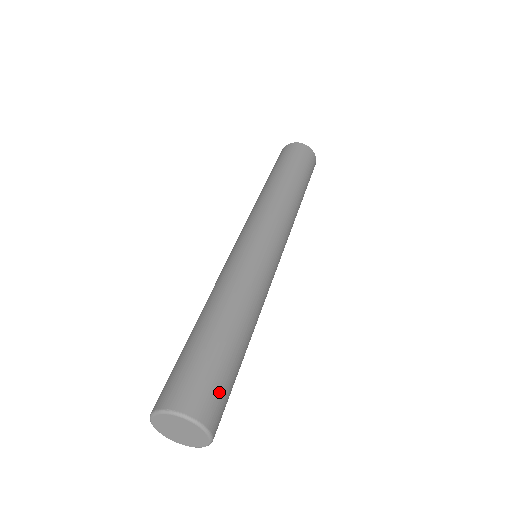
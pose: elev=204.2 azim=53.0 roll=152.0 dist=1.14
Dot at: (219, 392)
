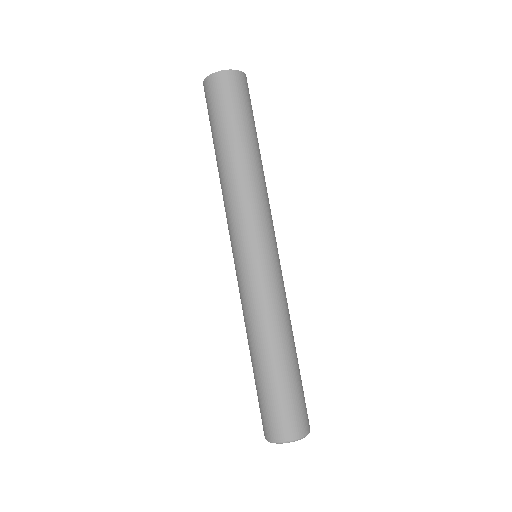
Dot at: (304, 406)
